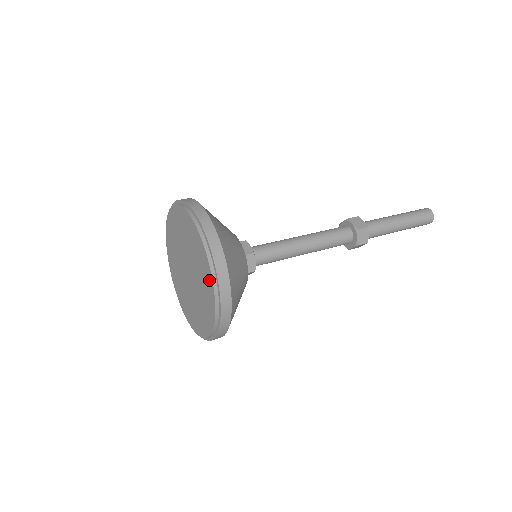
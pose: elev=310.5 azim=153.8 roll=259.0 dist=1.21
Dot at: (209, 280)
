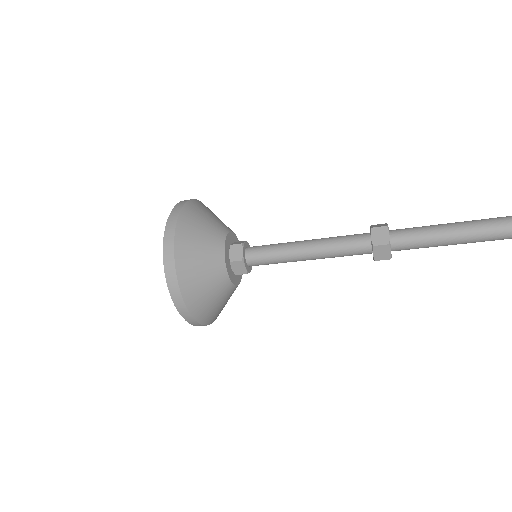
Dot at: occluded
